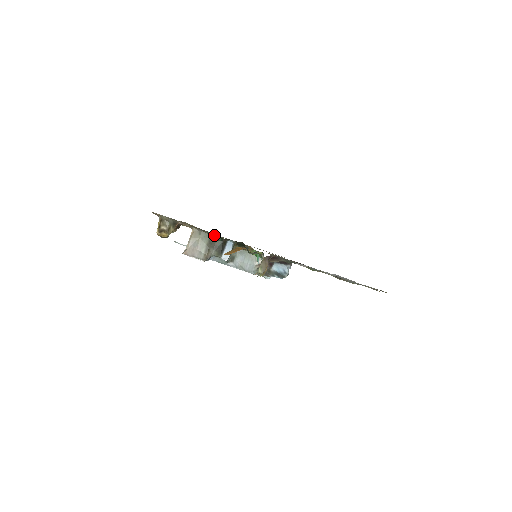
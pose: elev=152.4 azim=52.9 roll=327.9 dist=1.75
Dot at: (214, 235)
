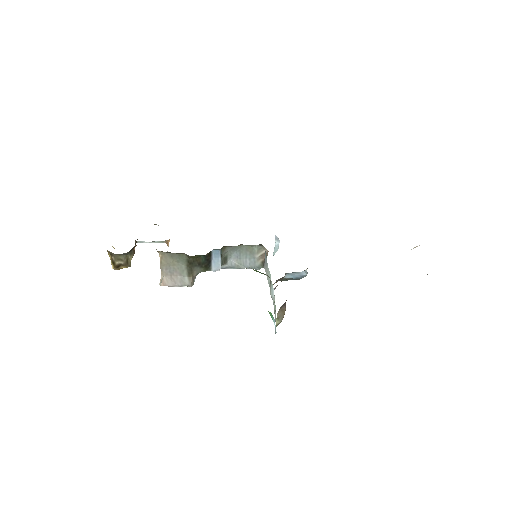
Dot at: (192, 256)
